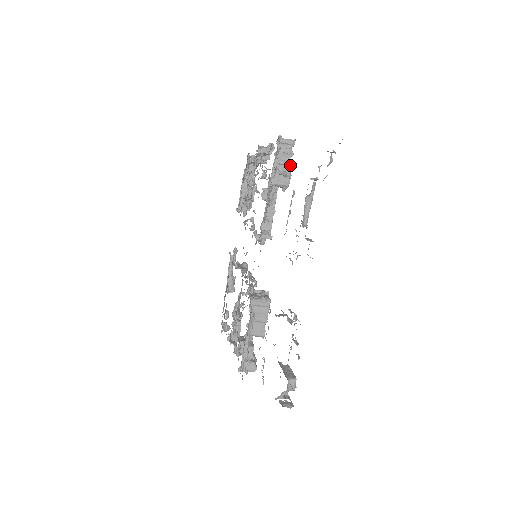
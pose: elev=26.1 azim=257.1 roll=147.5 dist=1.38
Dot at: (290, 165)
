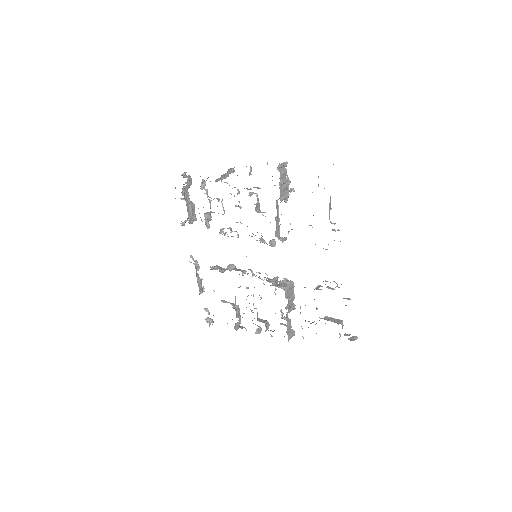
Dot at: (288, 181)
